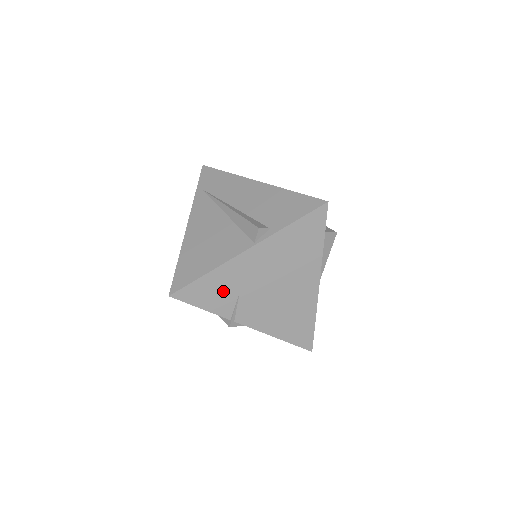
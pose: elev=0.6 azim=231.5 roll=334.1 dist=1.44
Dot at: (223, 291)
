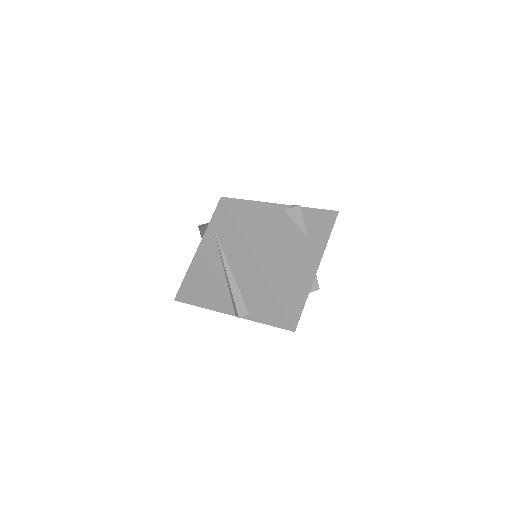
Dot at: occluded
